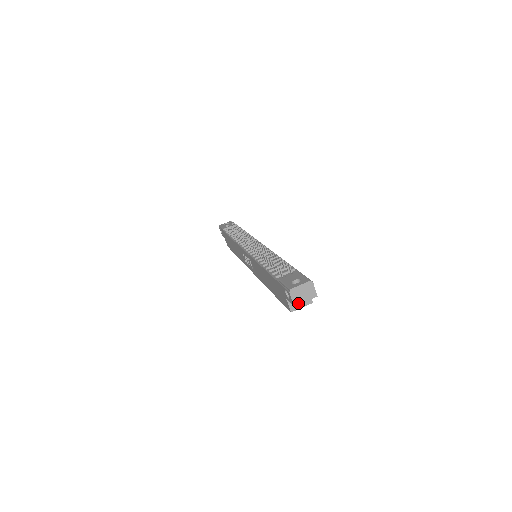
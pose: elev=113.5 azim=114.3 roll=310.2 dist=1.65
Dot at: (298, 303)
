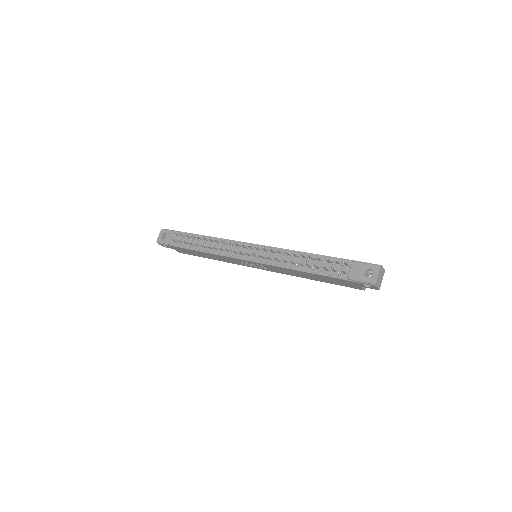
Dot at: (380, 286)
